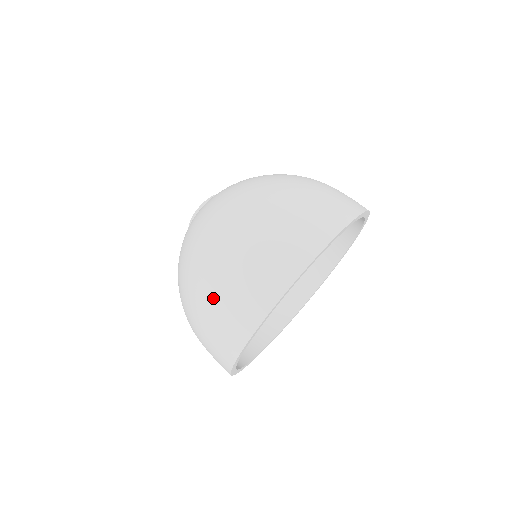
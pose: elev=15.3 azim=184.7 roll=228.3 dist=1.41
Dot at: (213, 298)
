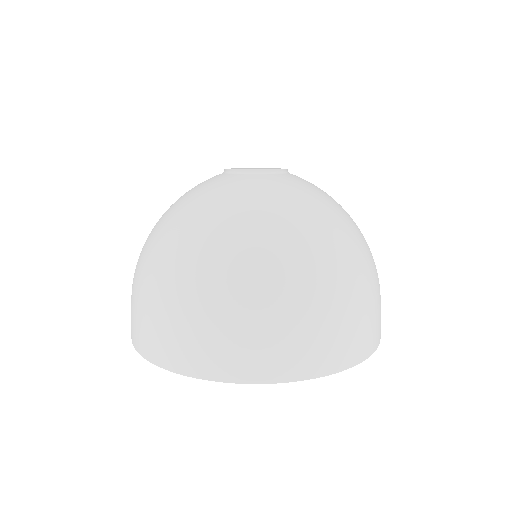
Dot at: (185, 309)
